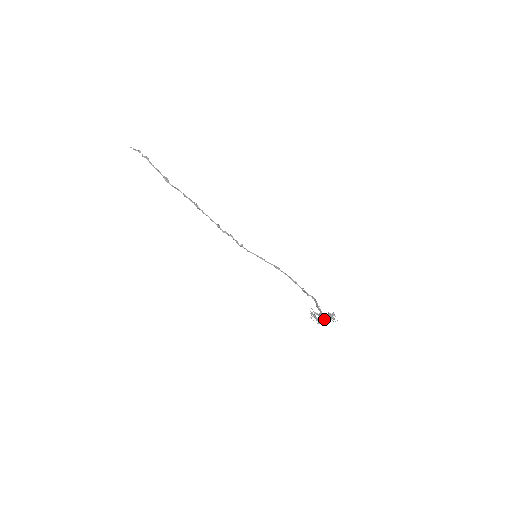
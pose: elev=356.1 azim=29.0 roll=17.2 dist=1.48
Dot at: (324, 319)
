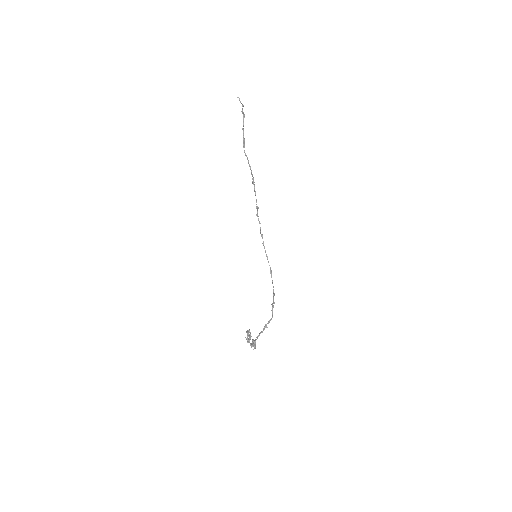
Dot at: (253, 341)
